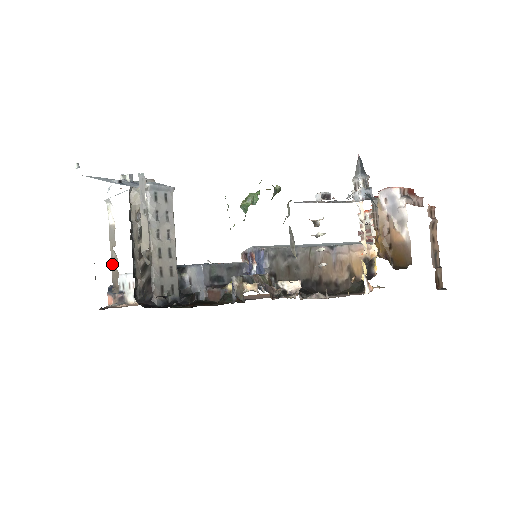
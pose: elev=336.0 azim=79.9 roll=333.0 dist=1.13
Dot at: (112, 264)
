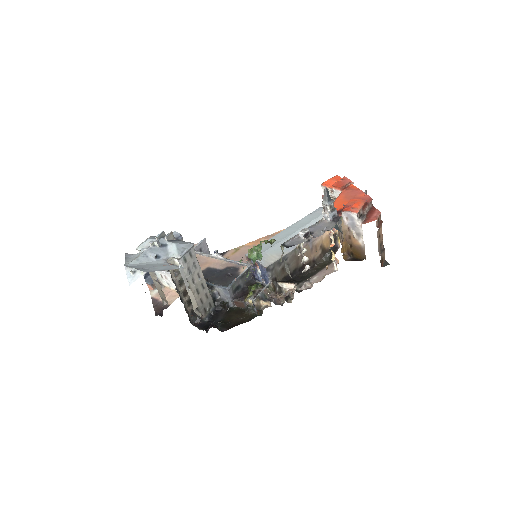
Dot at: (157, 288)
